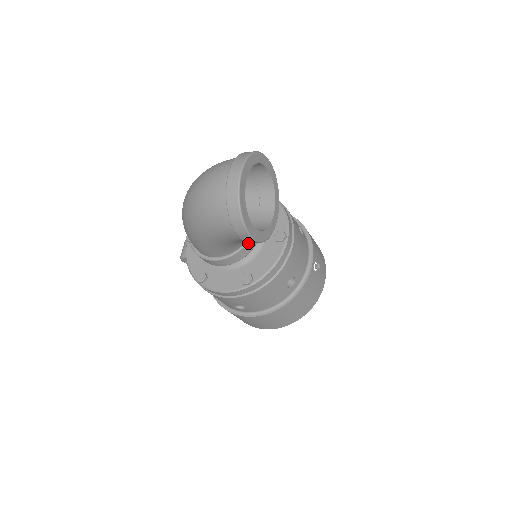
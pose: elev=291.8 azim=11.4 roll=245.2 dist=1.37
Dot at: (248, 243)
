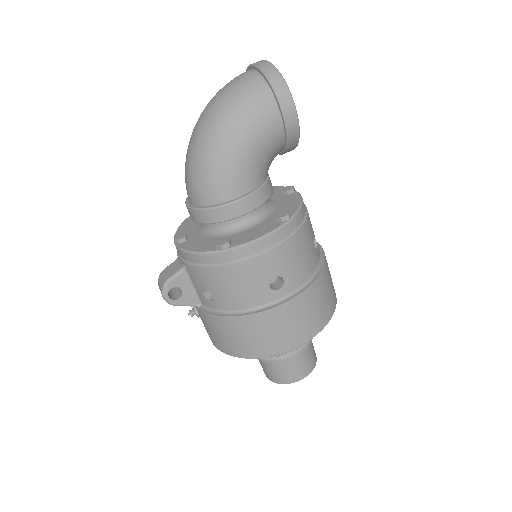
Dot at: (269, 180)
